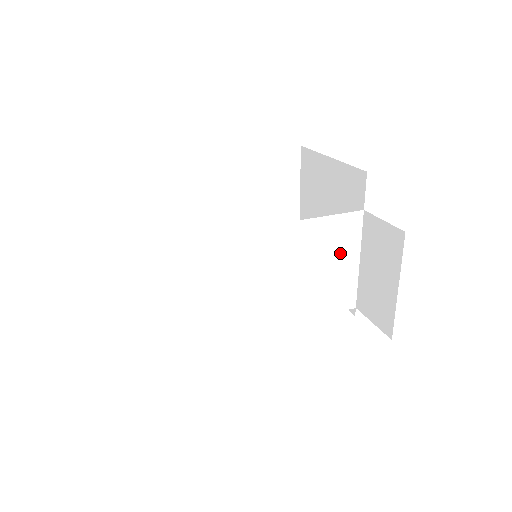
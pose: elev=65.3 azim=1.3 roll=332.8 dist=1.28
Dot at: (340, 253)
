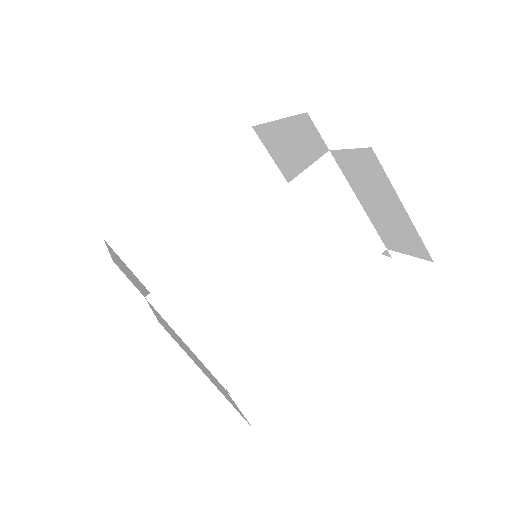
Dot at: (333, 206)
